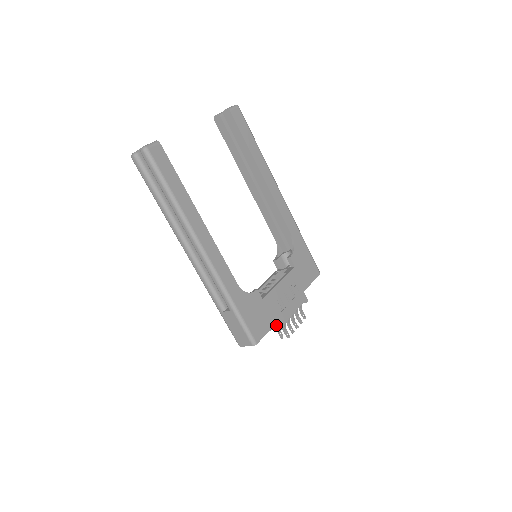
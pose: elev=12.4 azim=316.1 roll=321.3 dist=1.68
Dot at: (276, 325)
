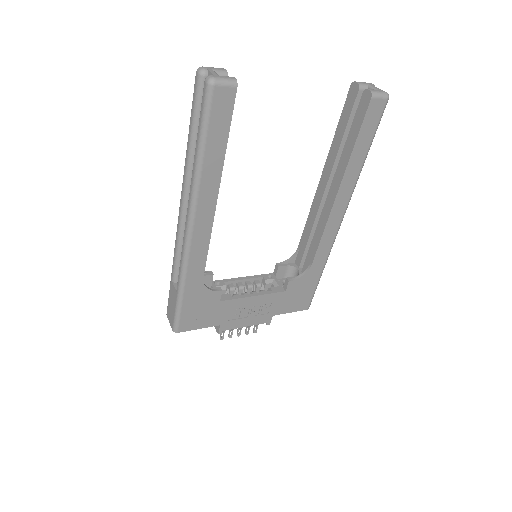
Dot at: occluded
